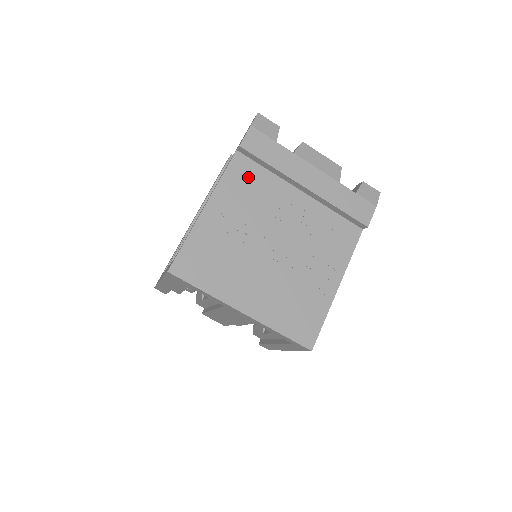
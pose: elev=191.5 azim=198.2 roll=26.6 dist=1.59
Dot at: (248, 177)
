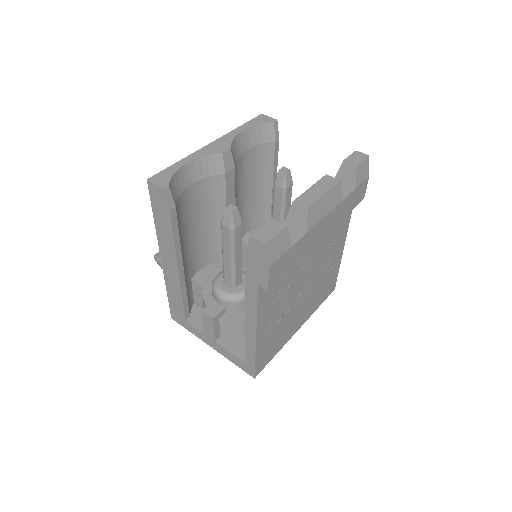
Dot at: (274, 285)
